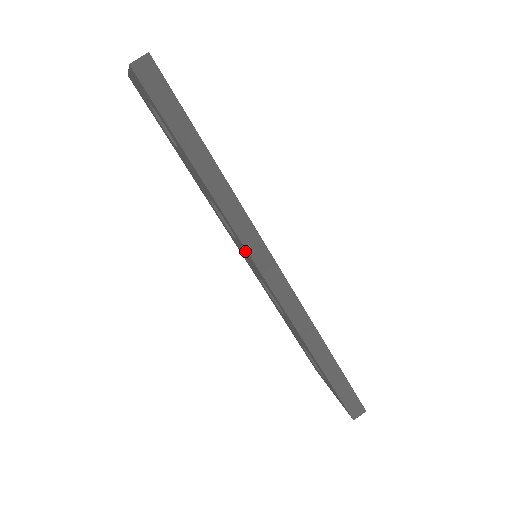
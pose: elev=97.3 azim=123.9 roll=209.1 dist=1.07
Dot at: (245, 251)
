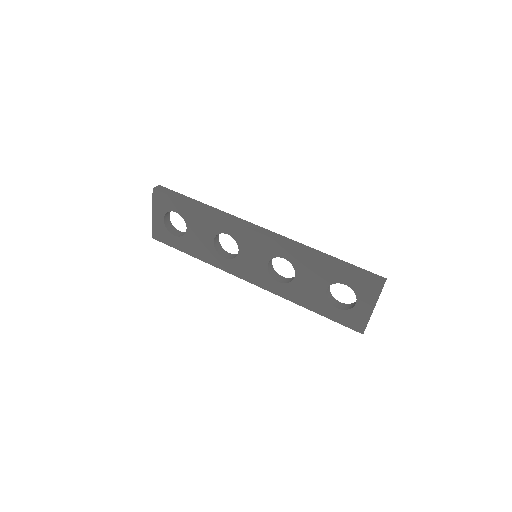
Dot at: (243, 237)
